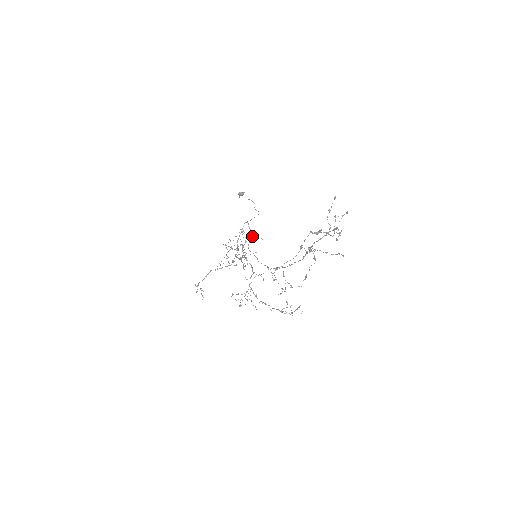
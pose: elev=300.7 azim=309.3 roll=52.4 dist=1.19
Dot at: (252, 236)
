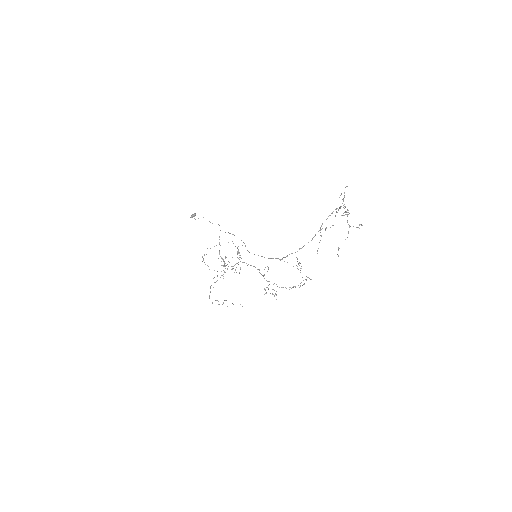
Dot at: occluded
